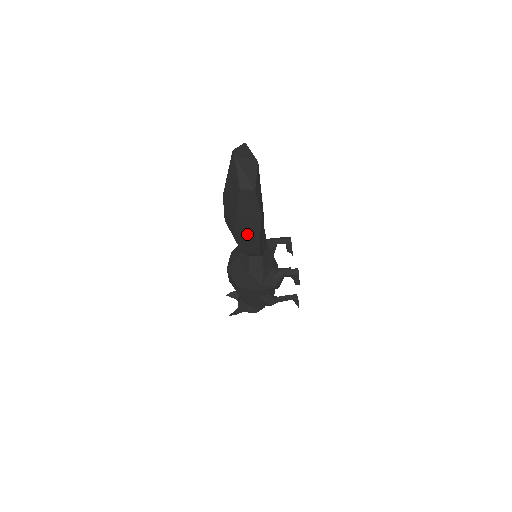
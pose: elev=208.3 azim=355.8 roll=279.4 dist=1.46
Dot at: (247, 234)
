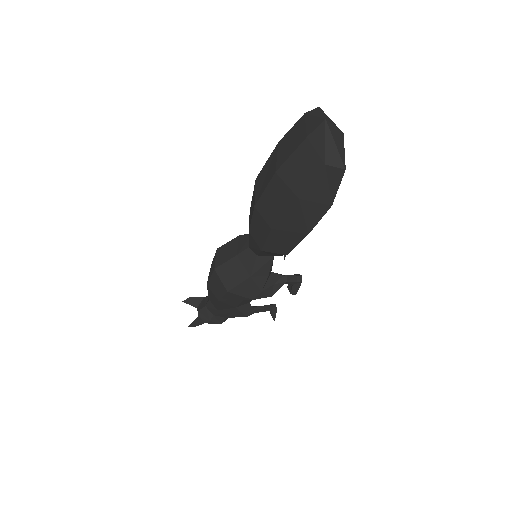
Dot at: (294, 227)
